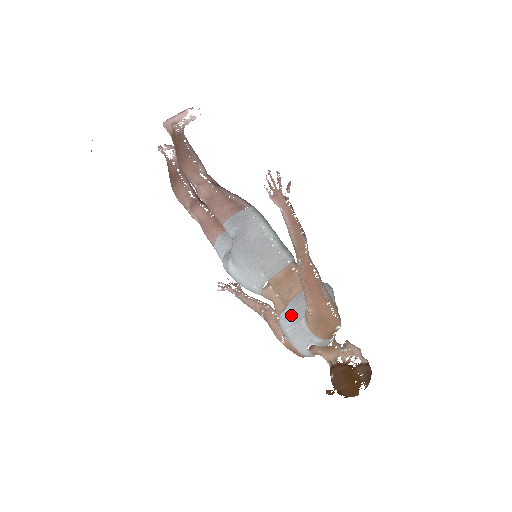
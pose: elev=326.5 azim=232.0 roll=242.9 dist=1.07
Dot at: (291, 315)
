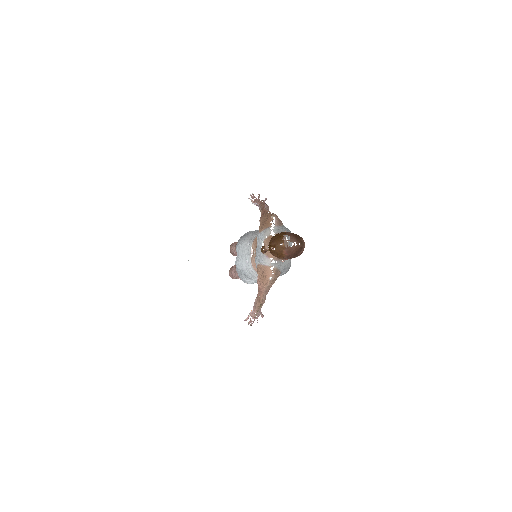
Dot at: occluded
